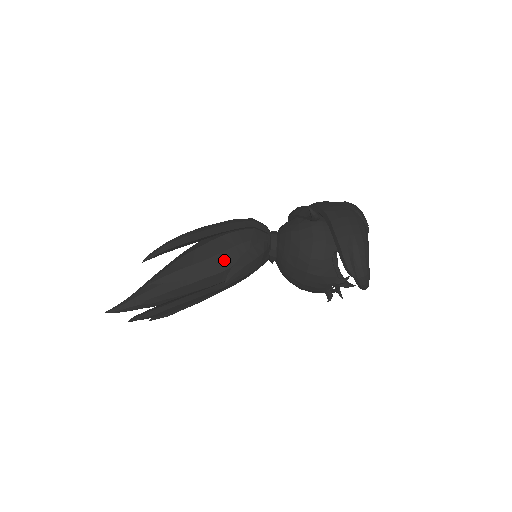
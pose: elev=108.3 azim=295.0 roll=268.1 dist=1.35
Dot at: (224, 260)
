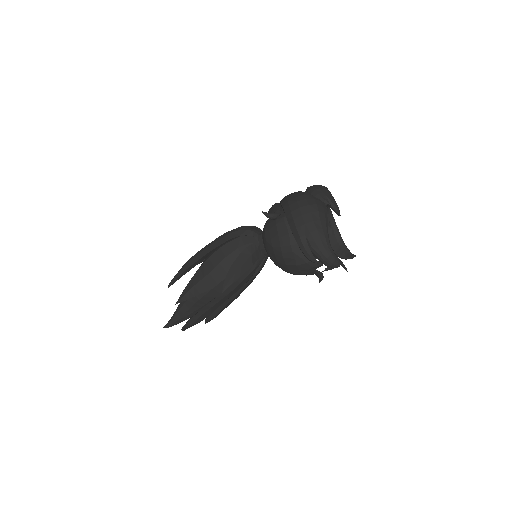
Dot at: (220, 272)
